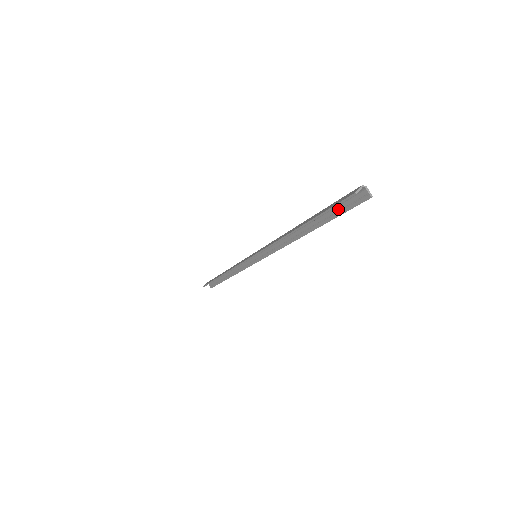
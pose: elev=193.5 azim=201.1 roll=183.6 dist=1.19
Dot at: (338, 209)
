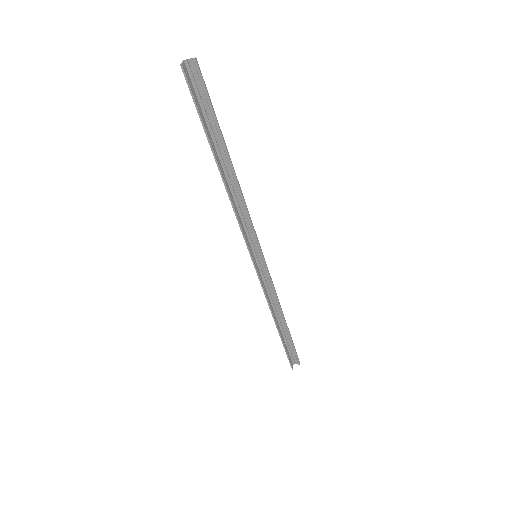
Dot at: (206, 107)
